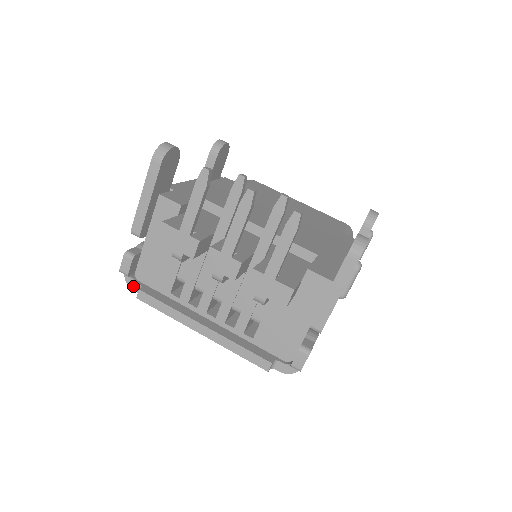
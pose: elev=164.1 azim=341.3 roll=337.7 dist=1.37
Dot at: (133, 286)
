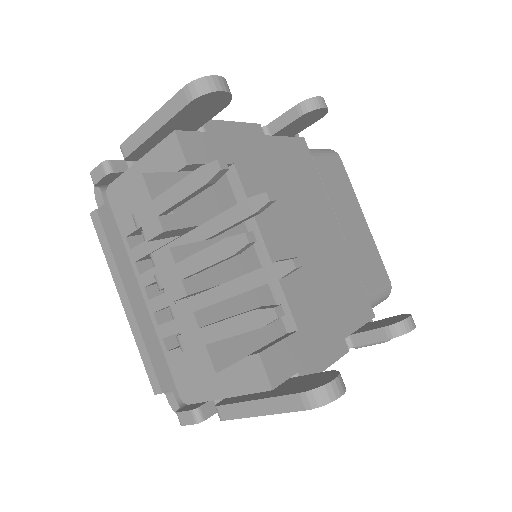
Dot at: (98, 197)
